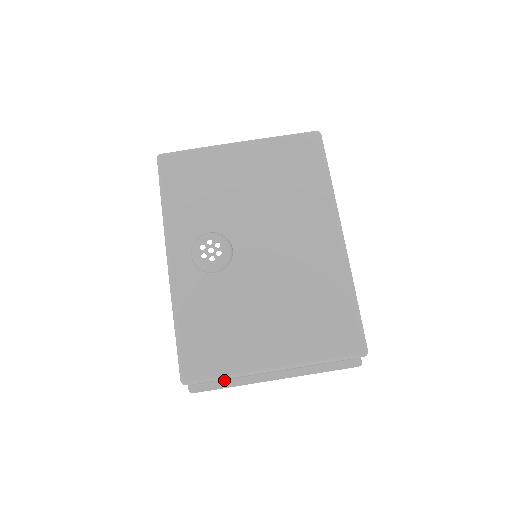
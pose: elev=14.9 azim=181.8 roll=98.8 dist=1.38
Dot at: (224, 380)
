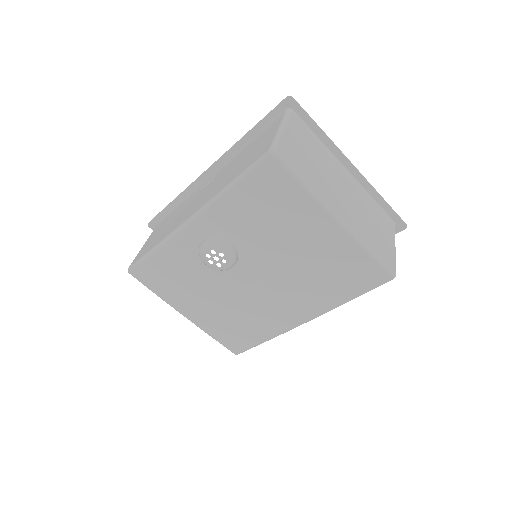
Dot at: occluded
